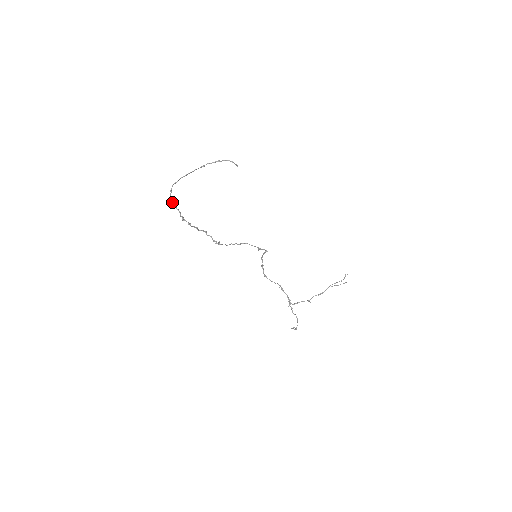
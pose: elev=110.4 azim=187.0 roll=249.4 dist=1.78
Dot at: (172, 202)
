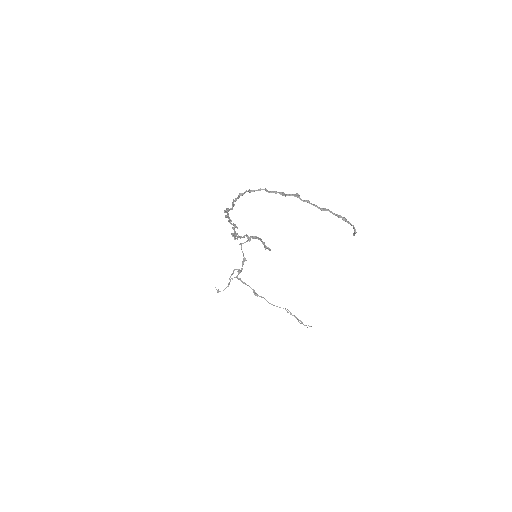
Dot at: occluded
